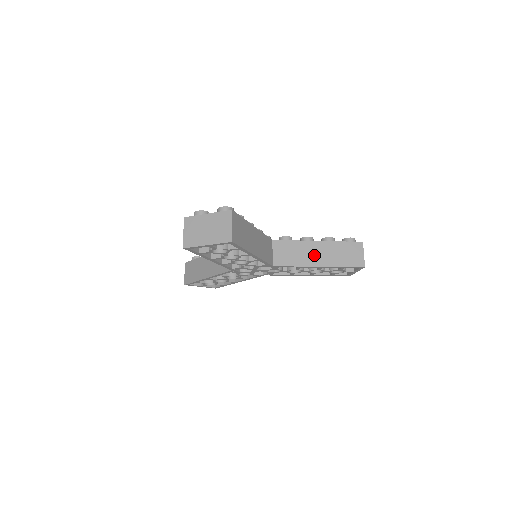
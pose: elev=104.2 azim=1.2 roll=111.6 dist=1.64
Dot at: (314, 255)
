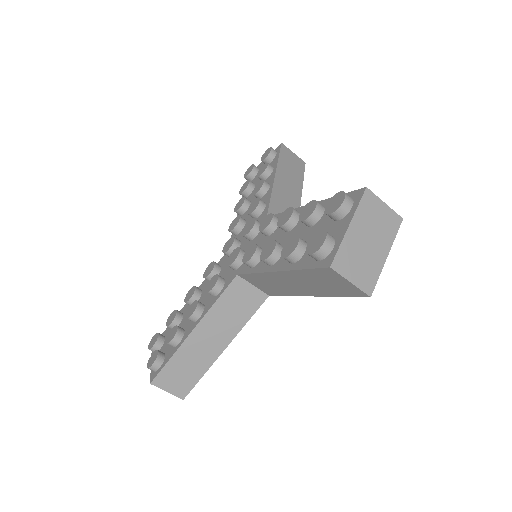
Dot at: (290, 286)
